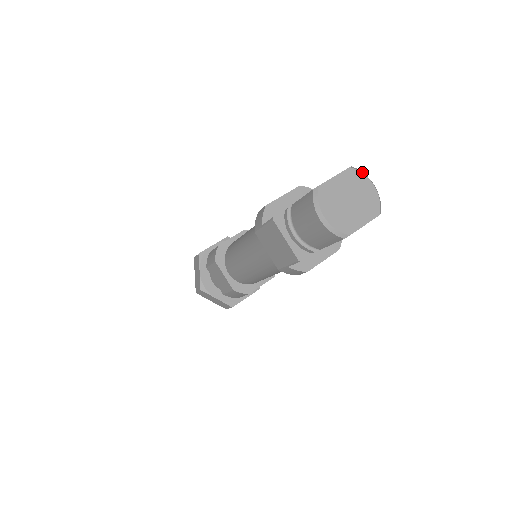
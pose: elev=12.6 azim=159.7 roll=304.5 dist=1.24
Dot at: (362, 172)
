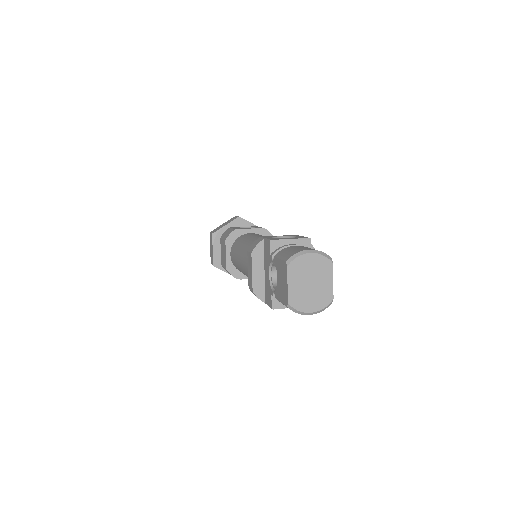
Dot at: (295, 256)
